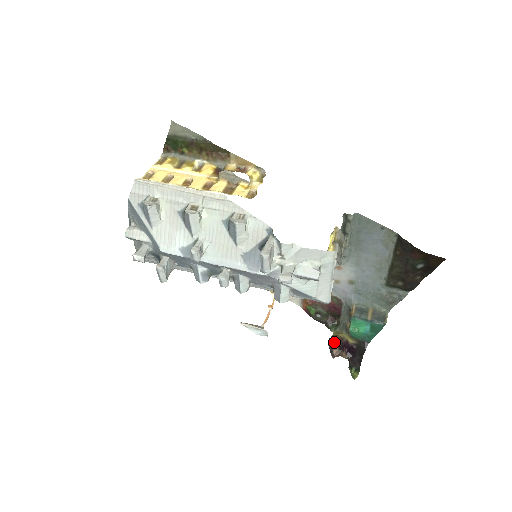
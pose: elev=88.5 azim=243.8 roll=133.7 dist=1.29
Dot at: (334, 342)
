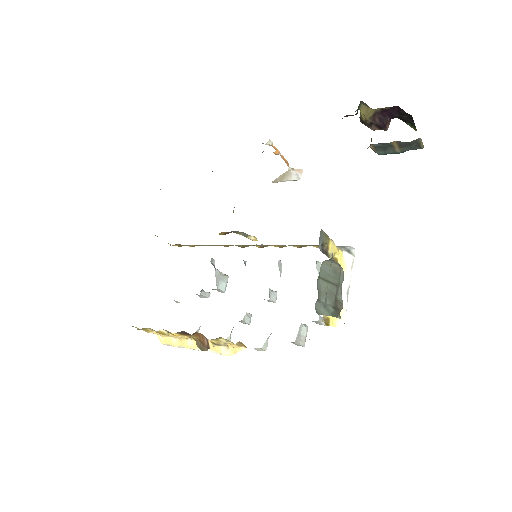
Dot at: (368, 126)
